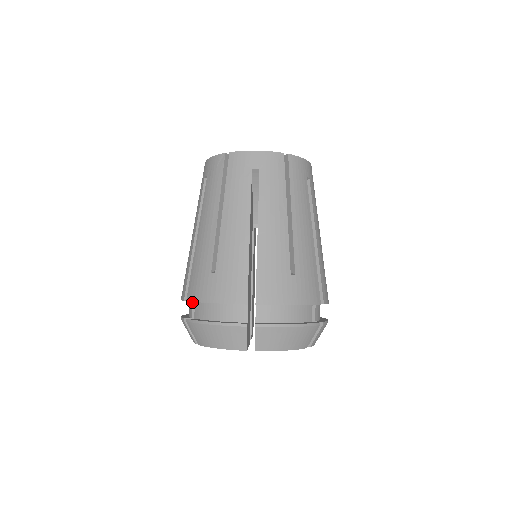
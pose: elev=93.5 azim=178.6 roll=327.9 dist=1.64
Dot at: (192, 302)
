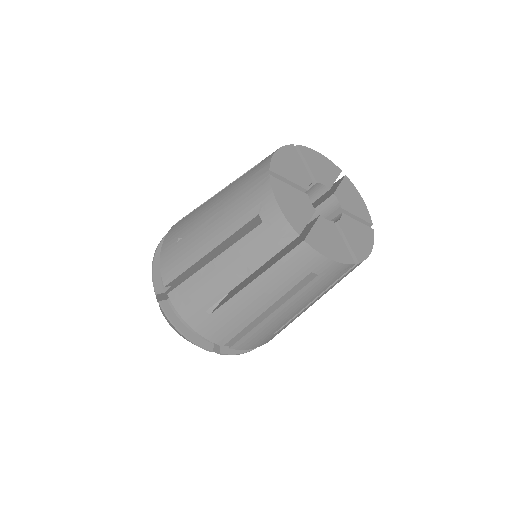
Dot at: occluded
